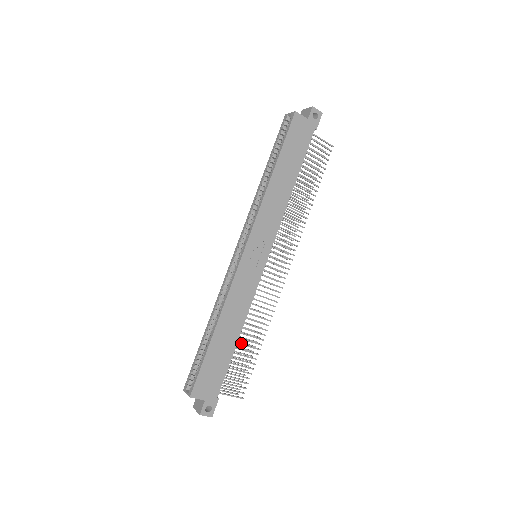
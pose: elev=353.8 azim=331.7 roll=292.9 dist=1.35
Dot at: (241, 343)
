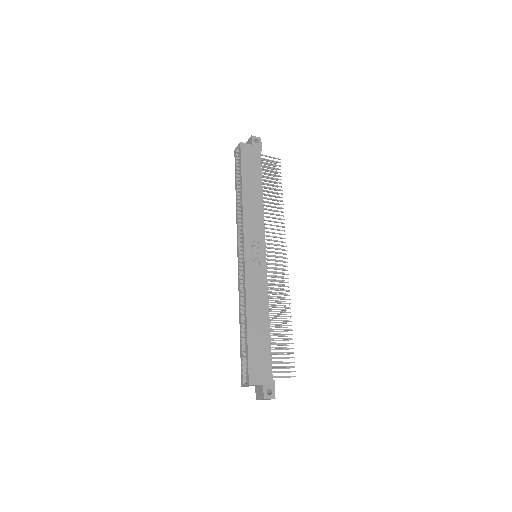
Dot at: occluded
